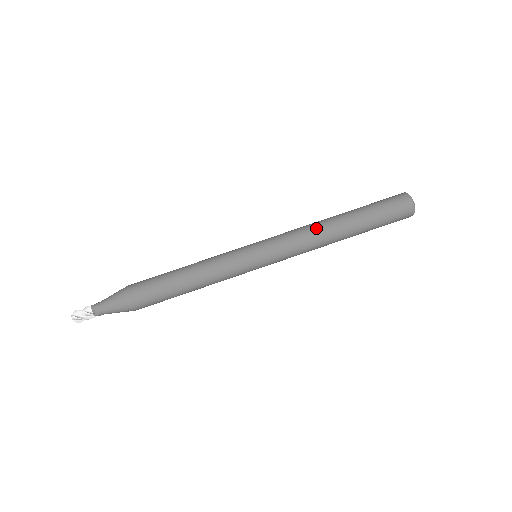
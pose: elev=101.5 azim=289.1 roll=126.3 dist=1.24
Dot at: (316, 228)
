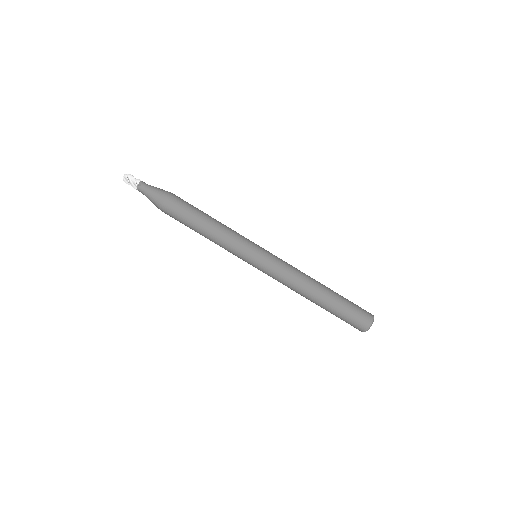
Dot at: (305, 277)
